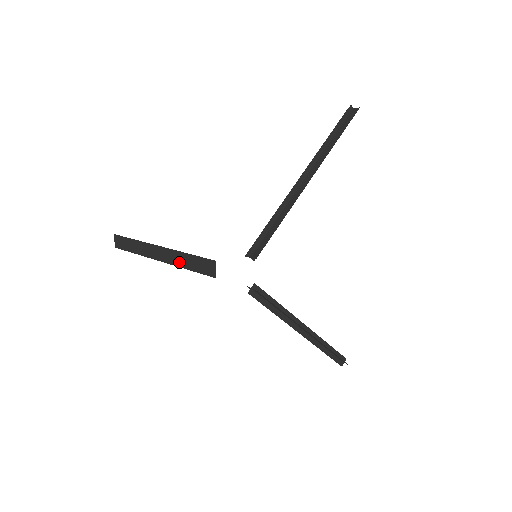
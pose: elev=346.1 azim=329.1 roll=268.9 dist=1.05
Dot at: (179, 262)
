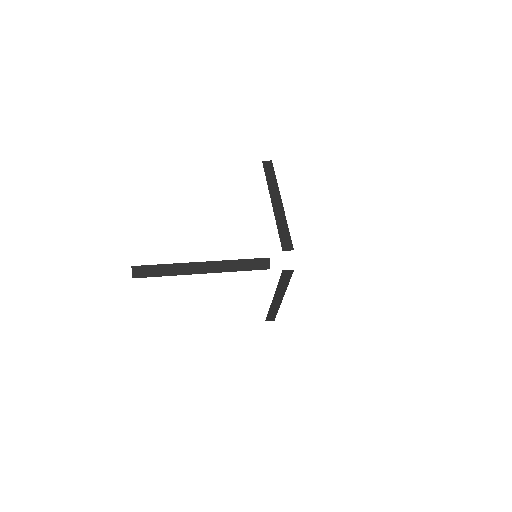
Dot at: (230, 268)
